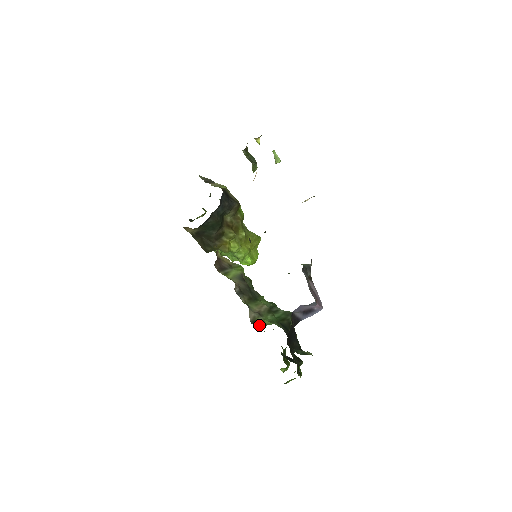
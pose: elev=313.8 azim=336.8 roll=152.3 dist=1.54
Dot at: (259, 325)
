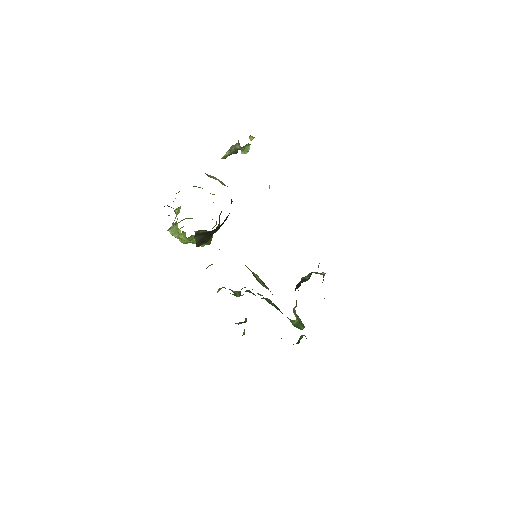
Dot at: (294, 326)
